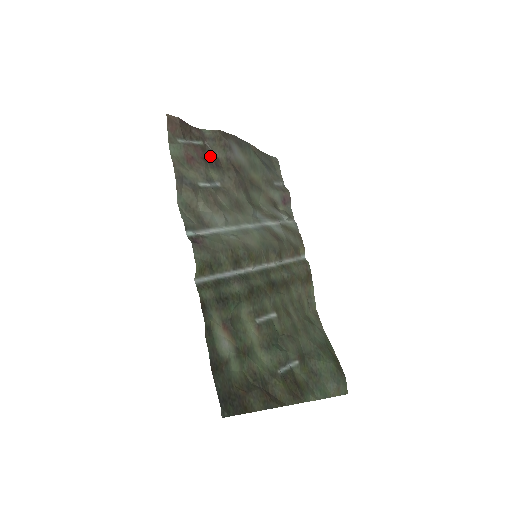
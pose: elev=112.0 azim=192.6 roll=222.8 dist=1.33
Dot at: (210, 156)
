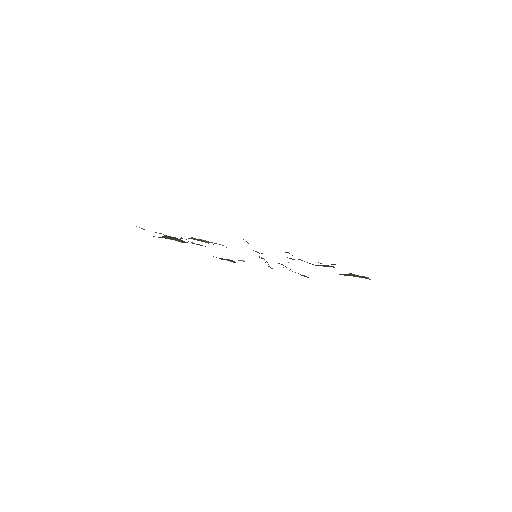
Dot at: occluded
